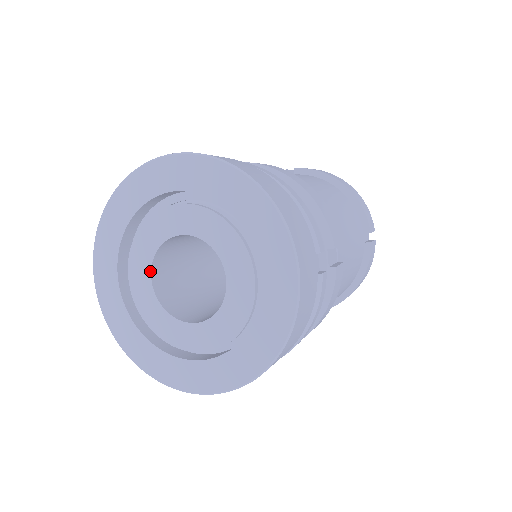
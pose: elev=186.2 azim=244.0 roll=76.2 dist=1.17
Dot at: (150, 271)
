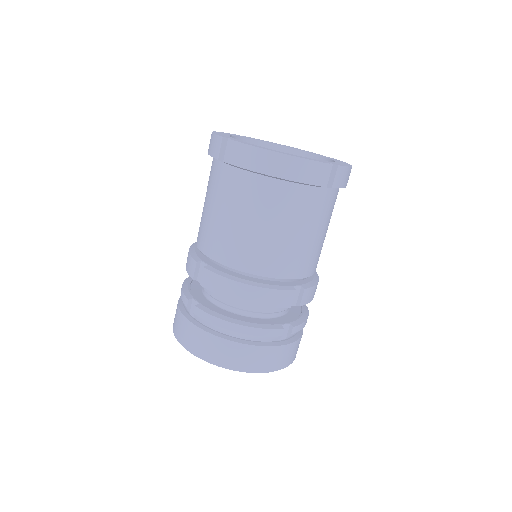
Dot at: occluded
